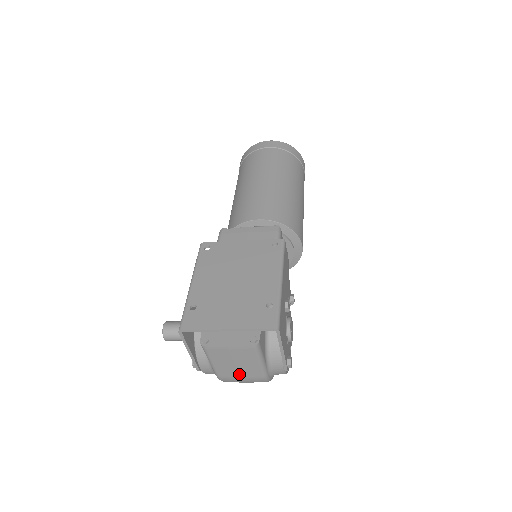
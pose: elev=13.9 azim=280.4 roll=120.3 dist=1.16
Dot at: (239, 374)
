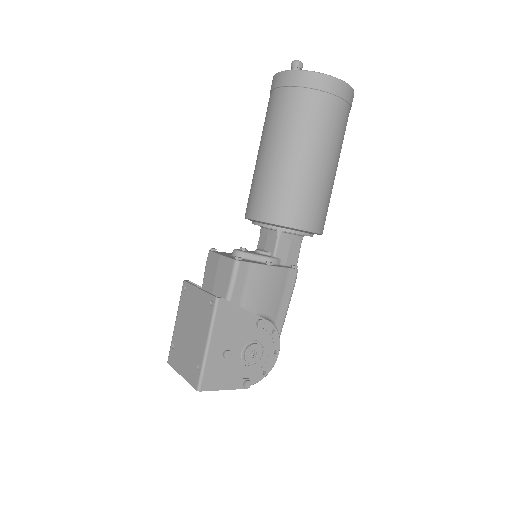
Dot at: occluded
